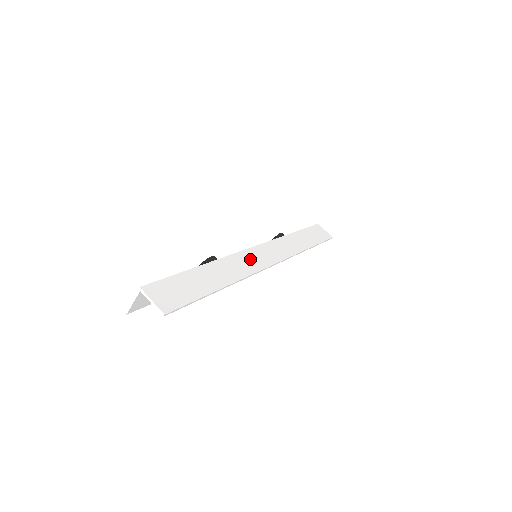
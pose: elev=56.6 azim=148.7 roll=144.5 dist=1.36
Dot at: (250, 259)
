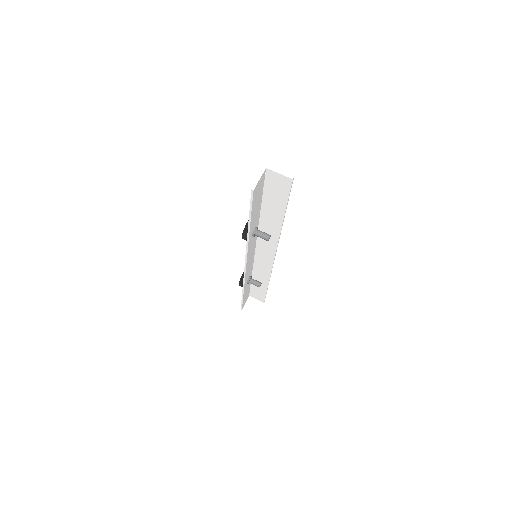
Dot at: (265, 241)
